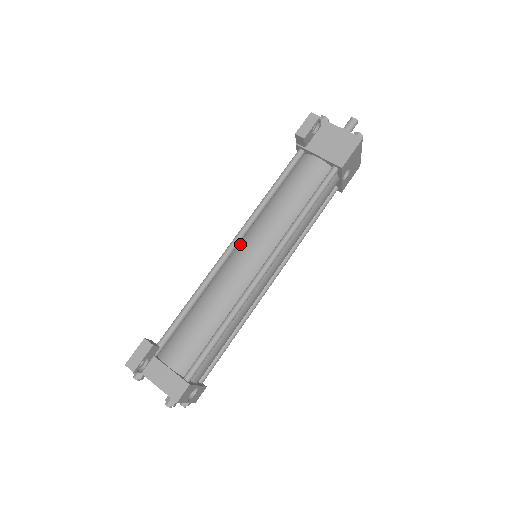
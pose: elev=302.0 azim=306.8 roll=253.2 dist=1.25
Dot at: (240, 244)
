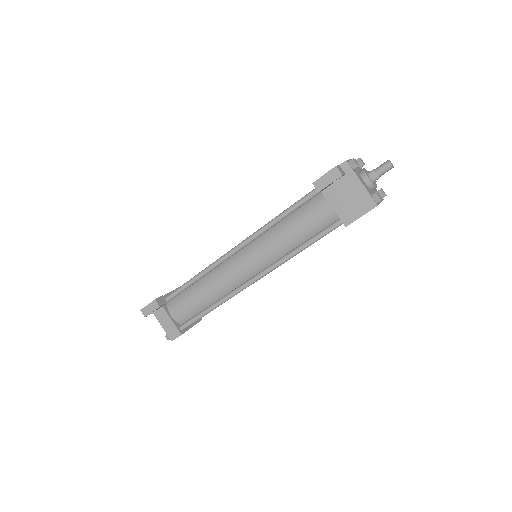
Dot at: (242, 250)
